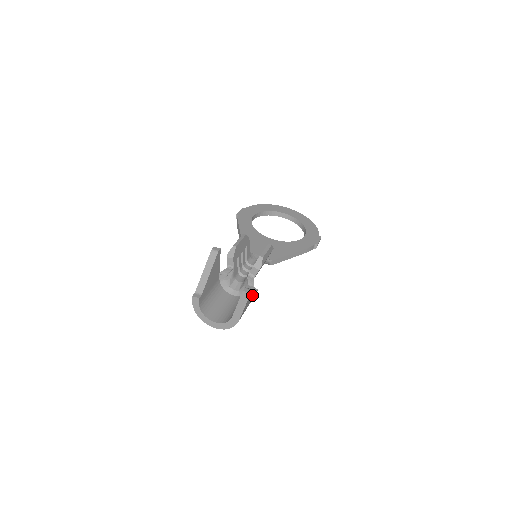
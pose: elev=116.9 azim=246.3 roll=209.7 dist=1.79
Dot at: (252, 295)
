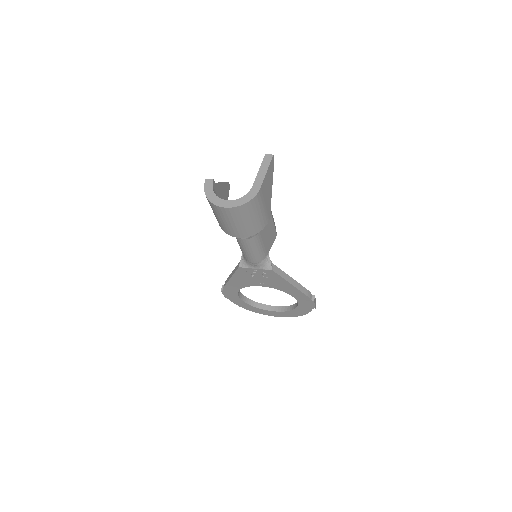
Dot at: (270, 187)
